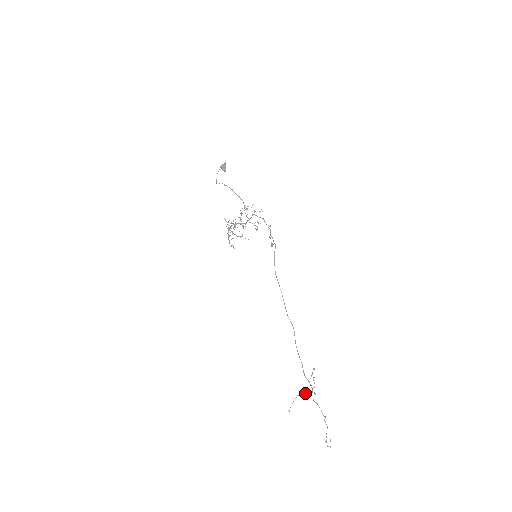
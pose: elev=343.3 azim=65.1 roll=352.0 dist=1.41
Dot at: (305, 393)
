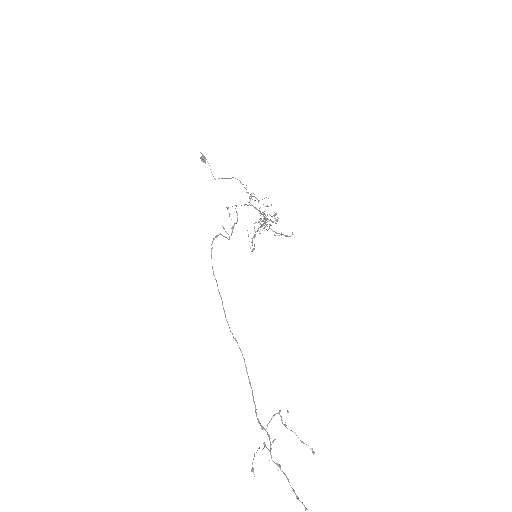
Dot at: occluded
